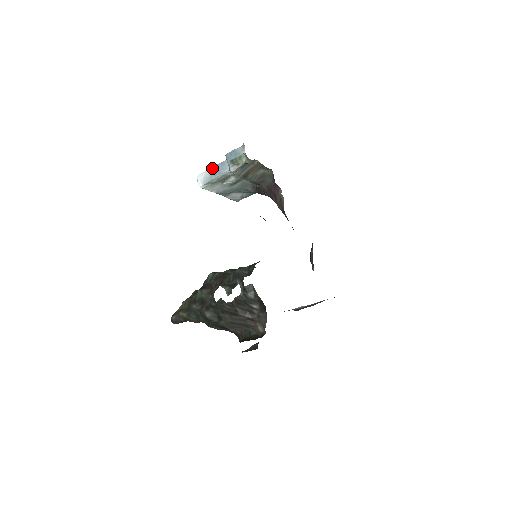
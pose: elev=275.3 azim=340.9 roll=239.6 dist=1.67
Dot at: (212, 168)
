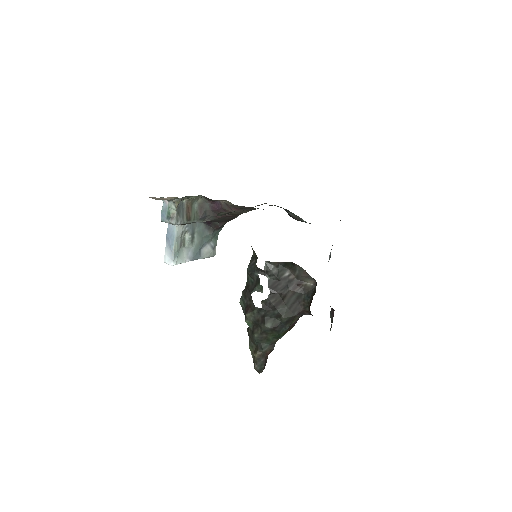
Dot at: (166, 244)
